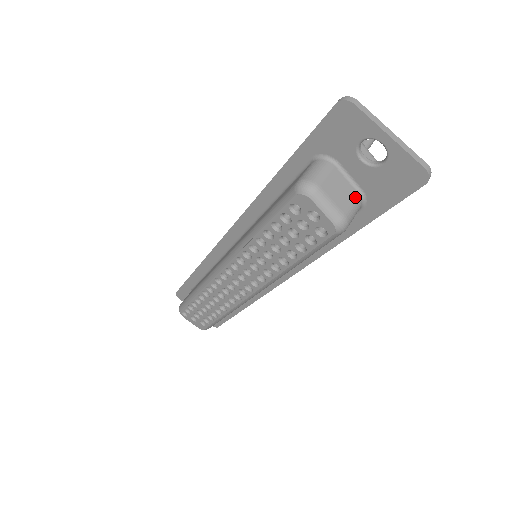
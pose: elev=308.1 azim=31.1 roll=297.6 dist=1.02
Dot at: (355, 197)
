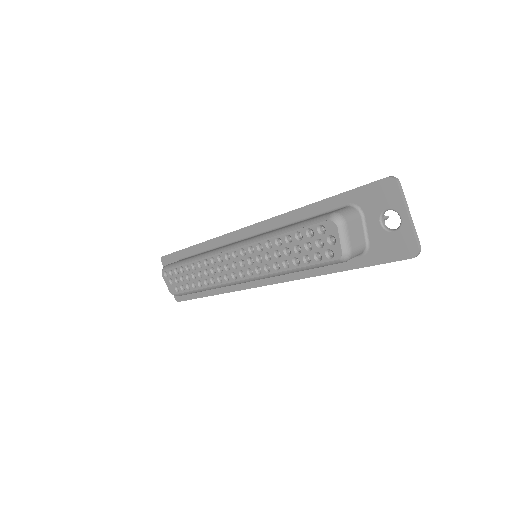
Dot at: (363, 244)
